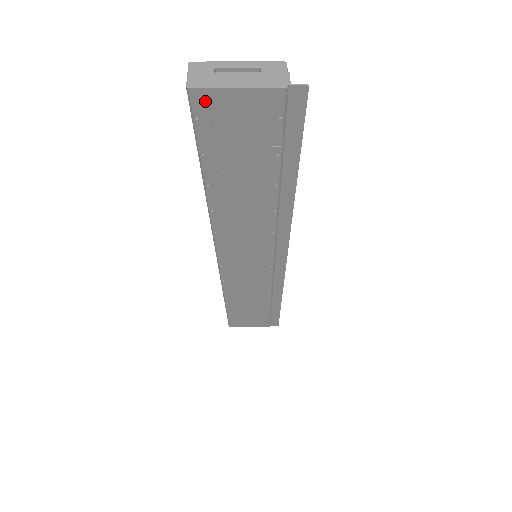
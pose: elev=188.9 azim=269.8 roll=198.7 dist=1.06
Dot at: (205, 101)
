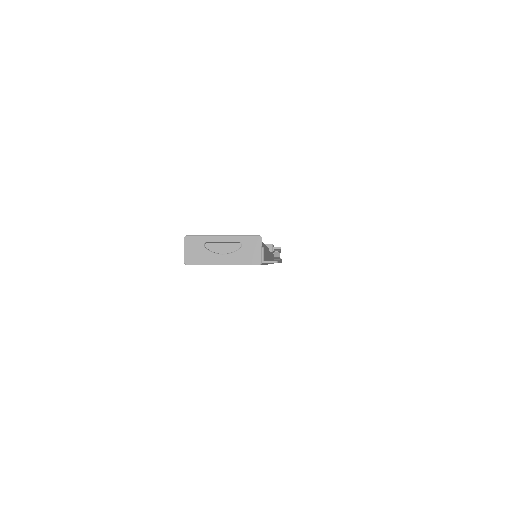
Dot at: occluded
